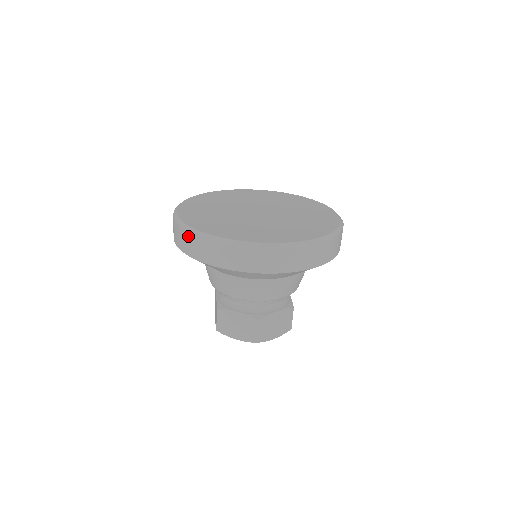
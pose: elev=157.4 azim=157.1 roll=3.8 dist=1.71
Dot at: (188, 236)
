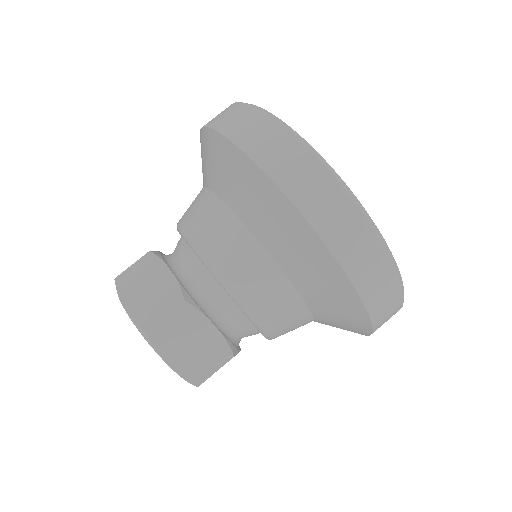
Dot at: (331, 186)
